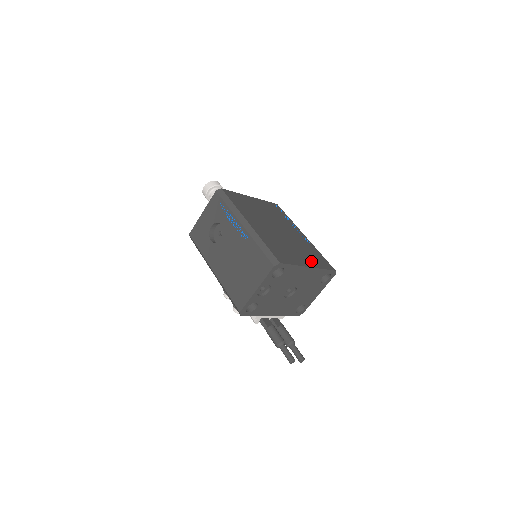
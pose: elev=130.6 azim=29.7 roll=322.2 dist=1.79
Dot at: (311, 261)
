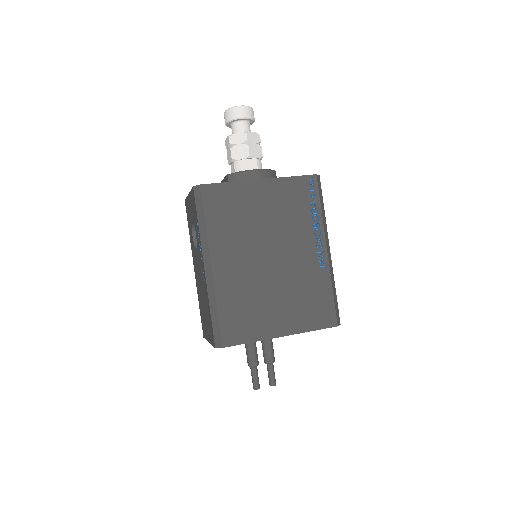
Dot at: (295, 320)
